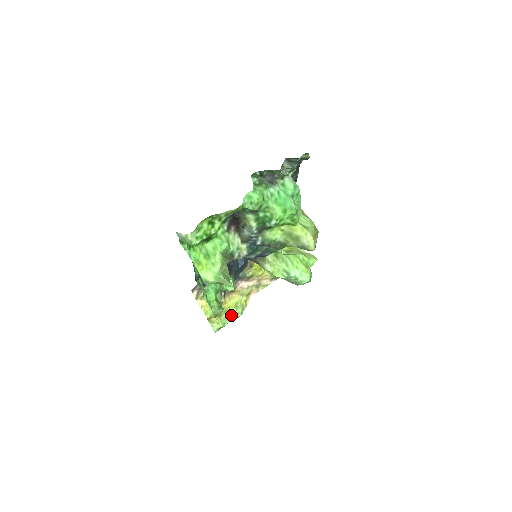
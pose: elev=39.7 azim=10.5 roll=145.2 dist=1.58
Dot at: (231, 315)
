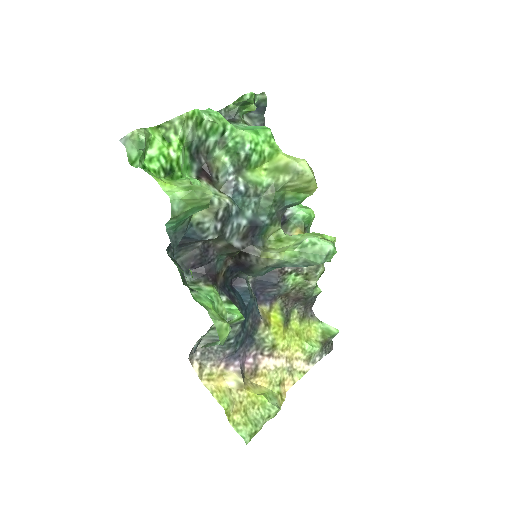
Dot at: (263, 411)
